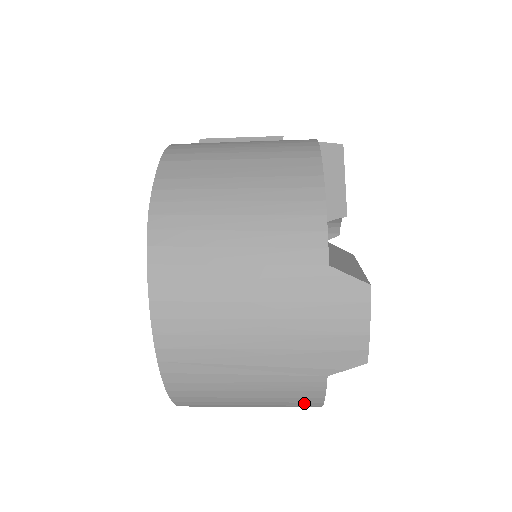
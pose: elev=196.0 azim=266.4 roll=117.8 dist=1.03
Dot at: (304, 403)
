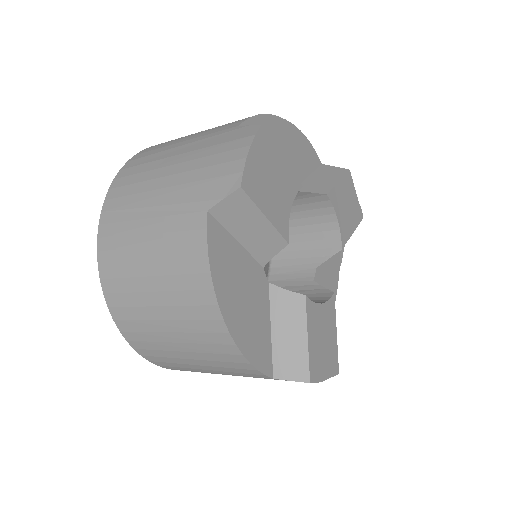
Dot at: (195, 278)
